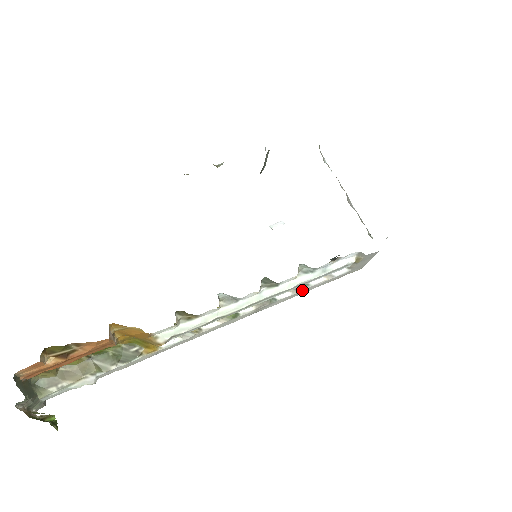
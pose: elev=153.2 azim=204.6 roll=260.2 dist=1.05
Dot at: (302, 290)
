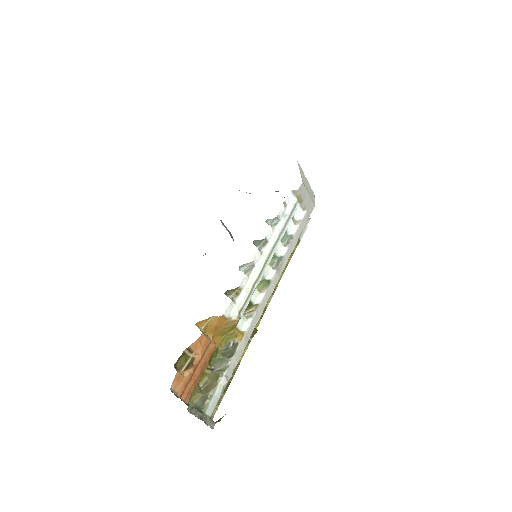
Dot at: (292, 241)
